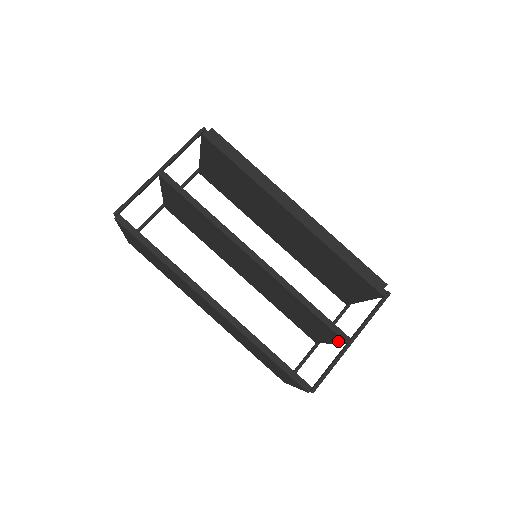
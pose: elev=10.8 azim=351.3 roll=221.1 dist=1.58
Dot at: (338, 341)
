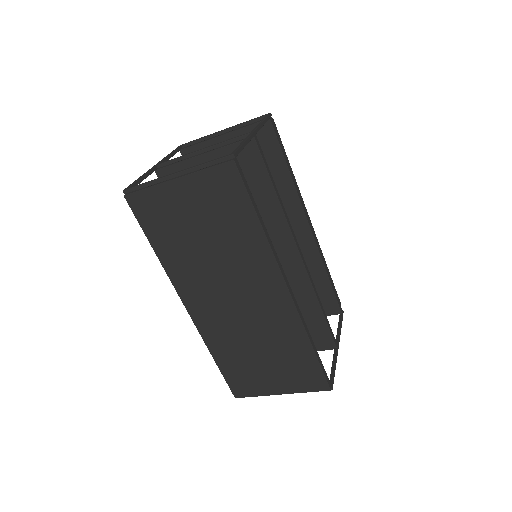
Dot at: (320, 348)
